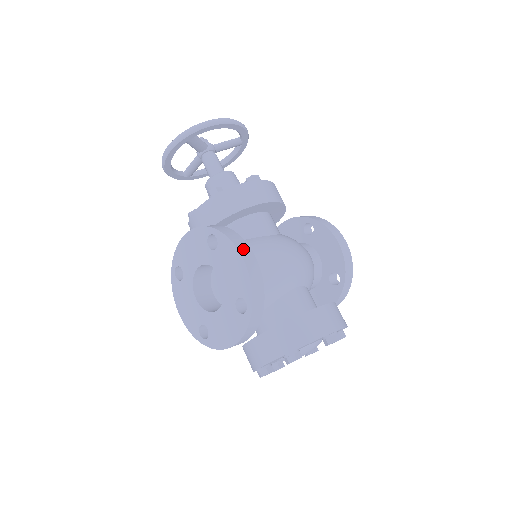
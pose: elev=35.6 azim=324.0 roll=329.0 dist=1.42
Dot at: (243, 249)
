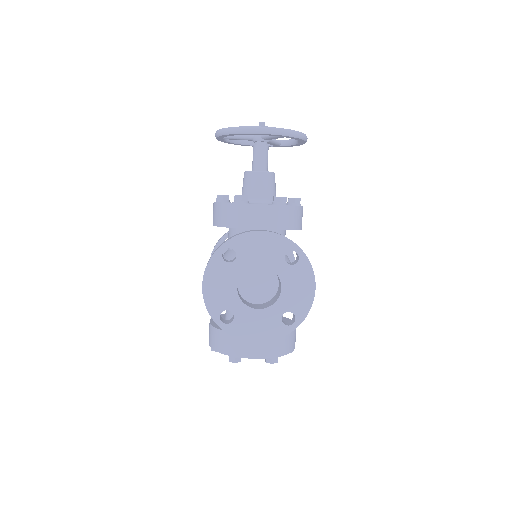
Dot at: (314, 279)
